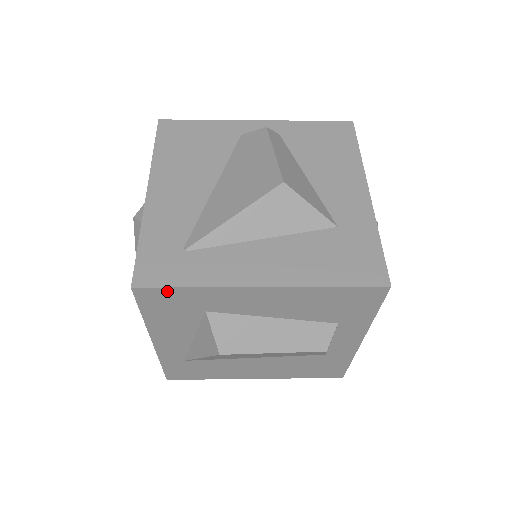
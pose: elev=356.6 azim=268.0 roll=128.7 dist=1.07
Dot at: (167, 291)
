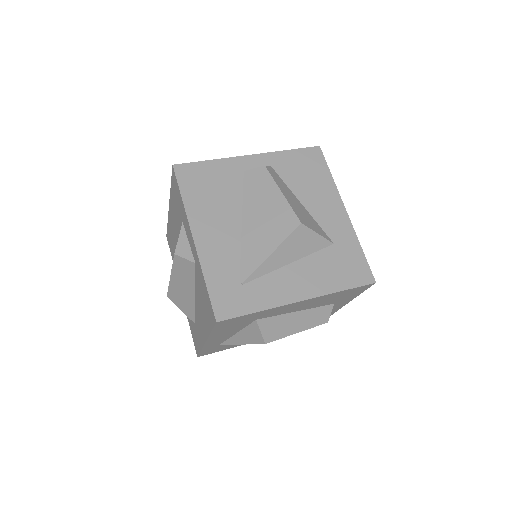
Dot at: (239, 318)
